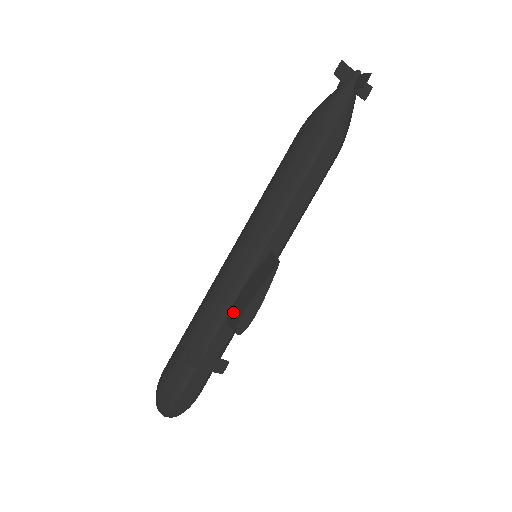
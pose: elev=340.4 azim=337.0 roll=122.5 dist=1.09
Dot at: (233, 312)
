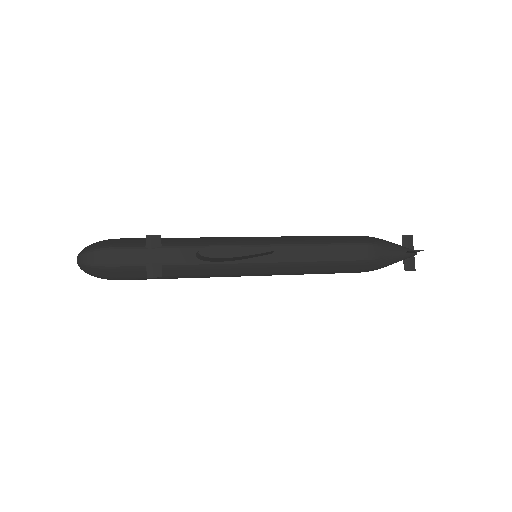
Dot at: occluded
